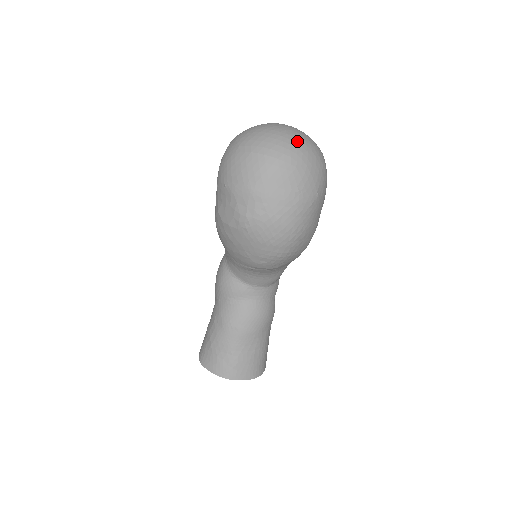
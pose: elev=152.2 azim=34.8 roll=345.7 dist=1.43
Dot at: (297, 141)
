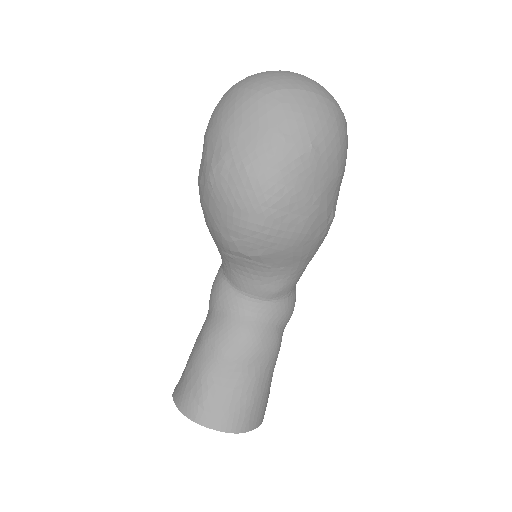
Dot at: (295, 79)
